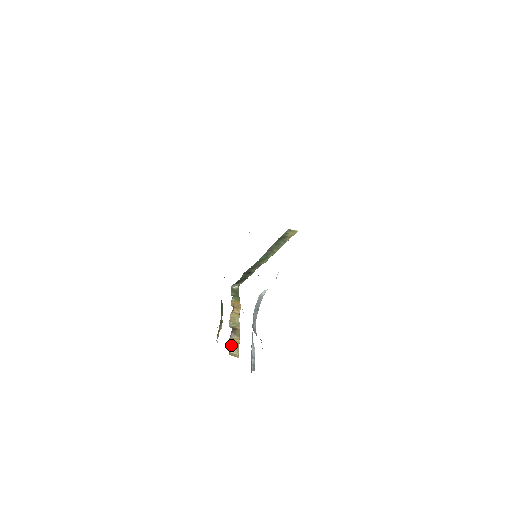
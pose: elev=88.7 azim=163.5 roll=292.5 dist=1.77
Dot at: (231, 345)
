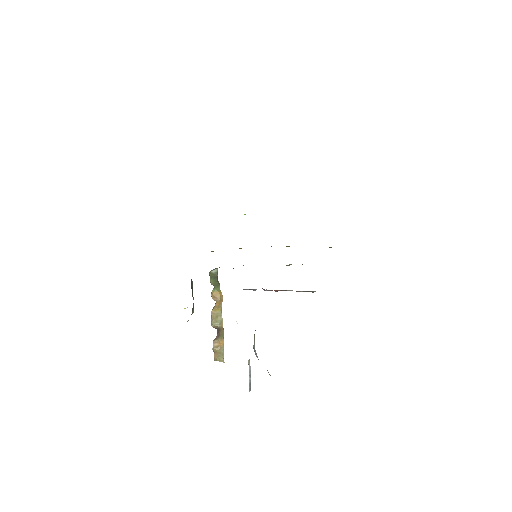
Dot at: (215, 348)
